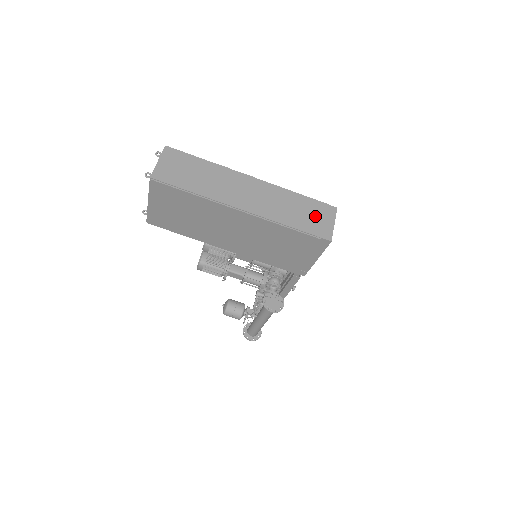
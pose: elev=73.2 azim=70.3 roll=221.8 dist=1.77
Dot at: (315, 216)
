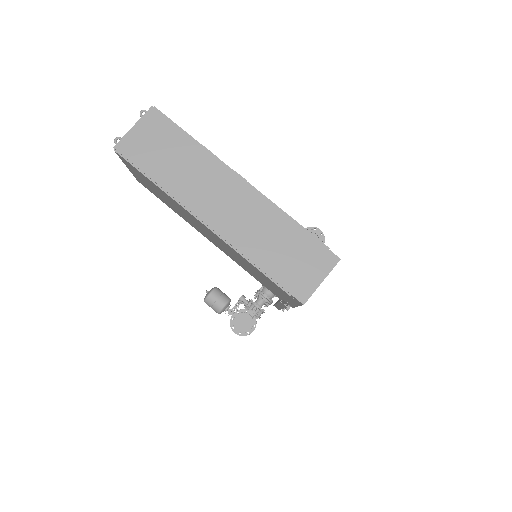
Dot at: (301, 262)
